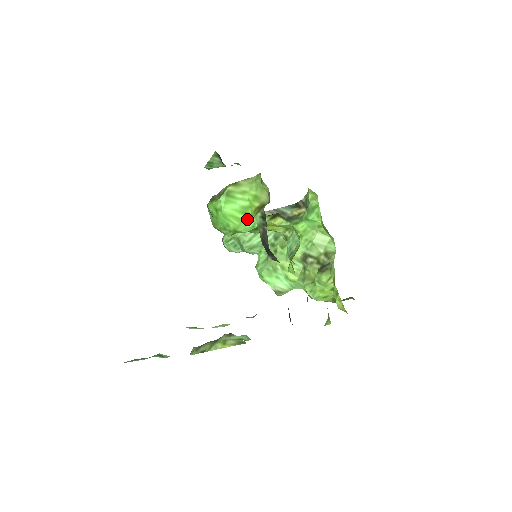
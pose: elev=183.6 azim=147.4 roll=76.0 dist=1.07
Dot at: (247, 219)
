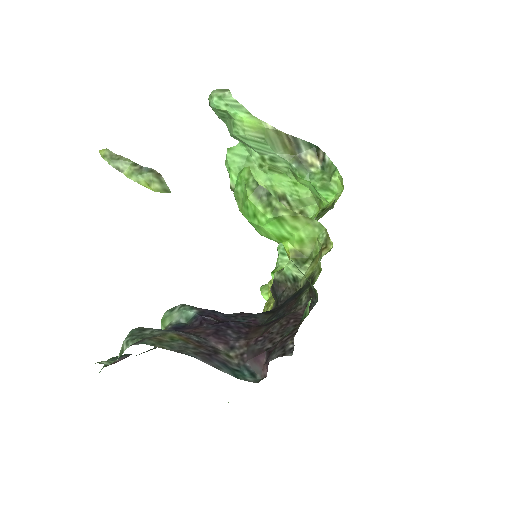
Dot at: occluded
